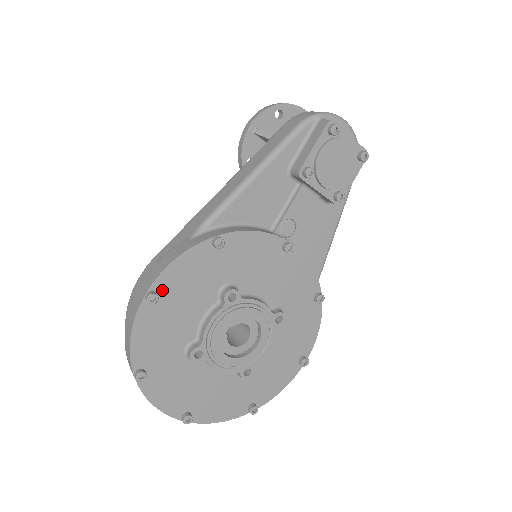
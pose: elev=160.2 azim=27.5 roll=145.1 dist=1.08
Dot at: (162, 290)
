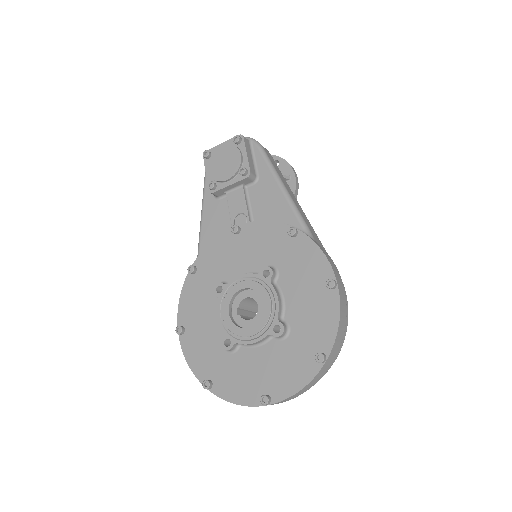
Dot at: (185, 322)
